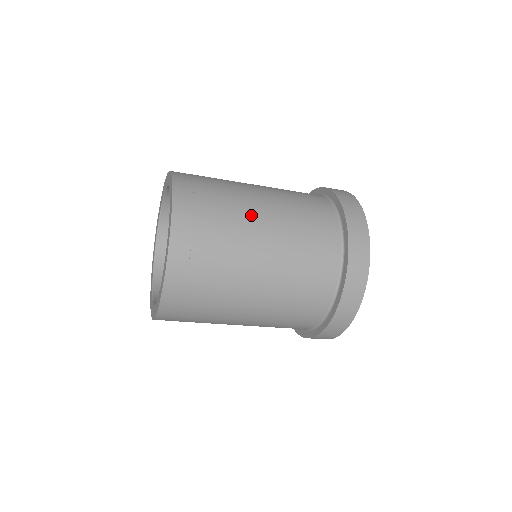
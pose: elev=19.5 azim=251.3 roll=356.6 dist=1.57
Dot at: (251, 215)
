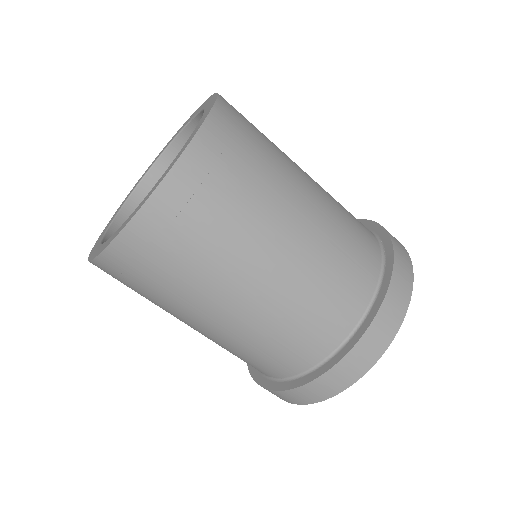
Dot at: (296, 167)
